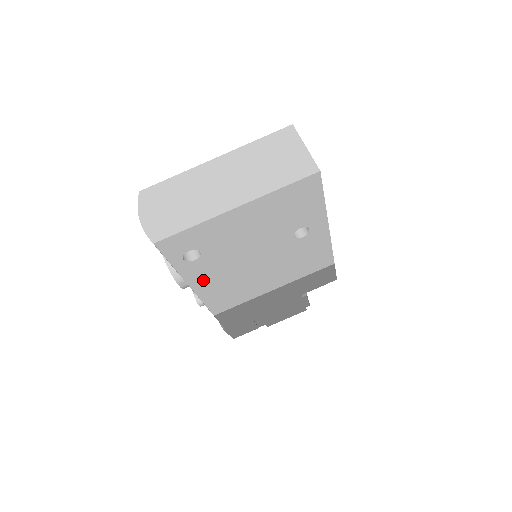
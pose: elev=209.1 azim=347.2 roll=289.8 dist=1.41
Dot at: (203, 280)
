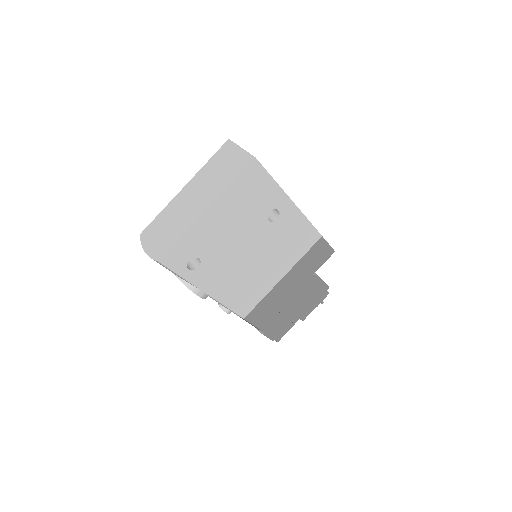
Dot at: (215, 285)
